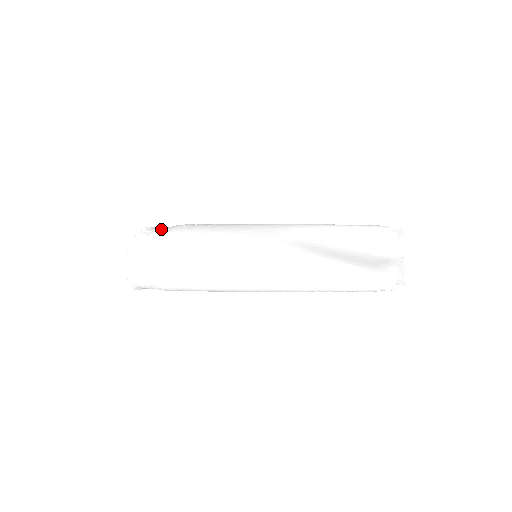
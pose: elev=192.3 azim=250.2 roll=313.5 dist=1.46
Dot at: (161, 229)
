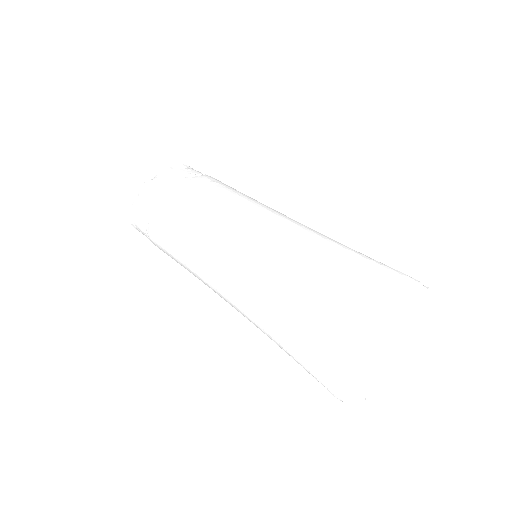
Dot at: (179, 179)
